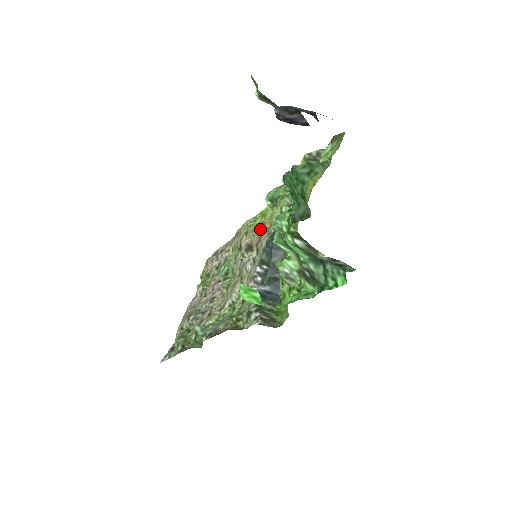
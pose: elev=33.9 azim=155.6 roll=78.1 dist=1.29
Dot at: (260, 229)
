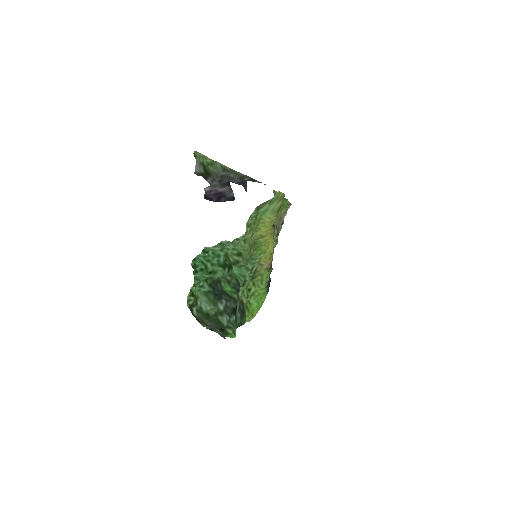
Dot at: occluded
